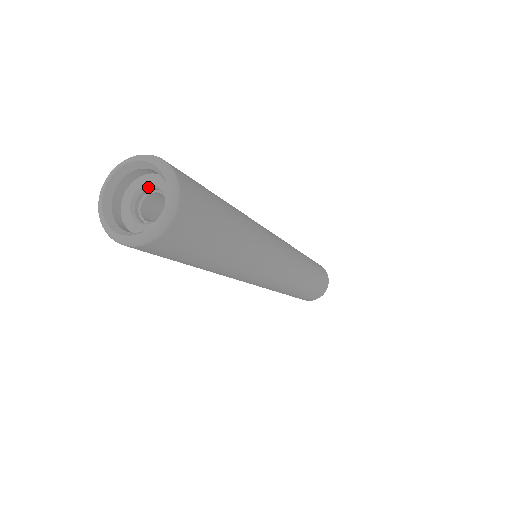
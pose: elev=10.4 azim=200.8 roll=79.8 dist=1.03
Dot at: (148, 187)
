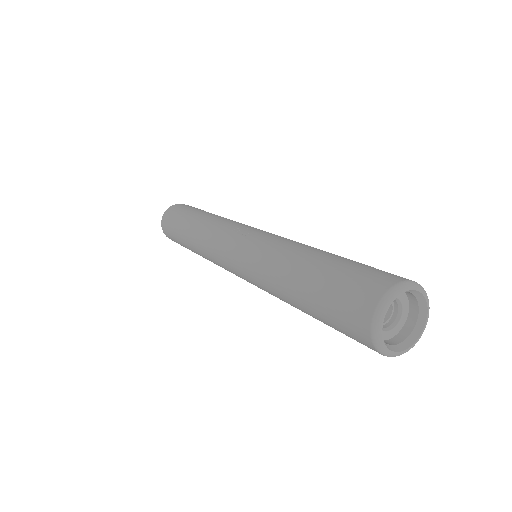
Dot at: occluded
